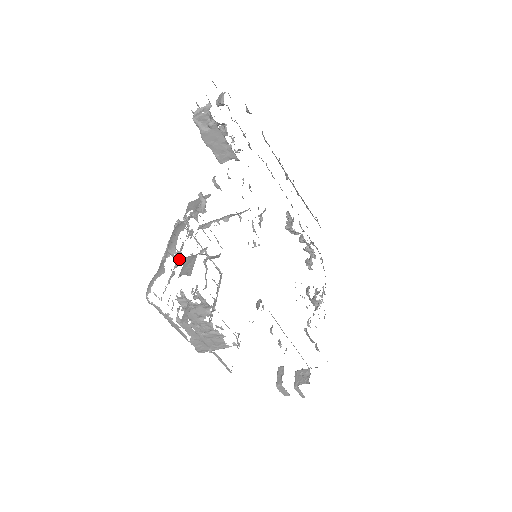
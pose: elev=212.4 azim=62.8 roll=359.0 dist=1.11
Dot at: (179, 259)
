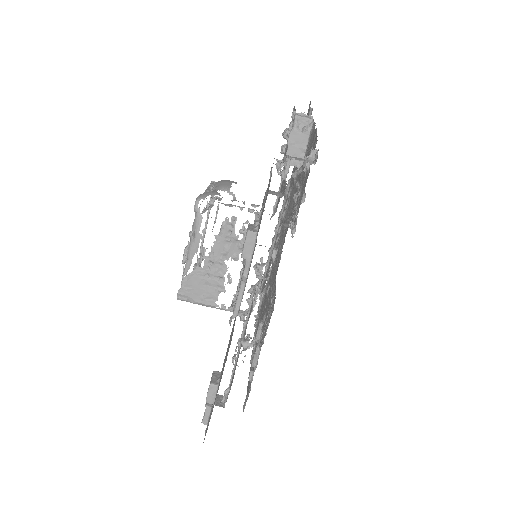
Dot at: (211, 205)
